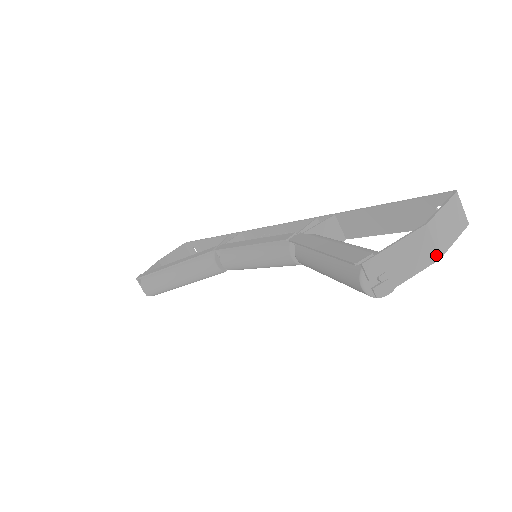
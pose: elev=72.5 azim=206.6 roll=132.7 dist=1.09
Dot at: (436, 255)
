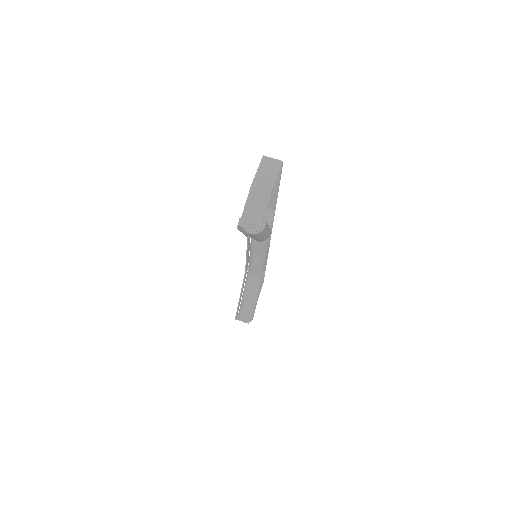
Dot at: (268, 192)
